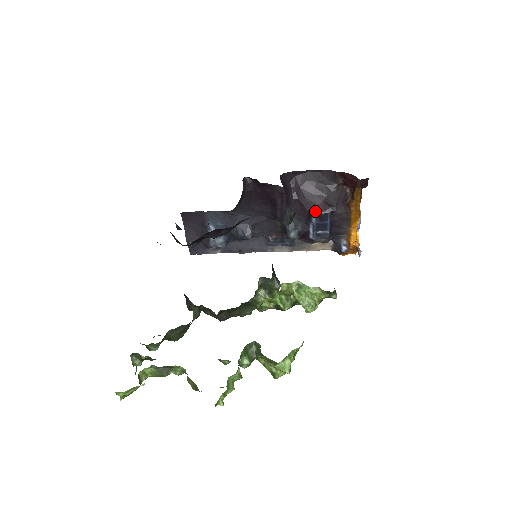
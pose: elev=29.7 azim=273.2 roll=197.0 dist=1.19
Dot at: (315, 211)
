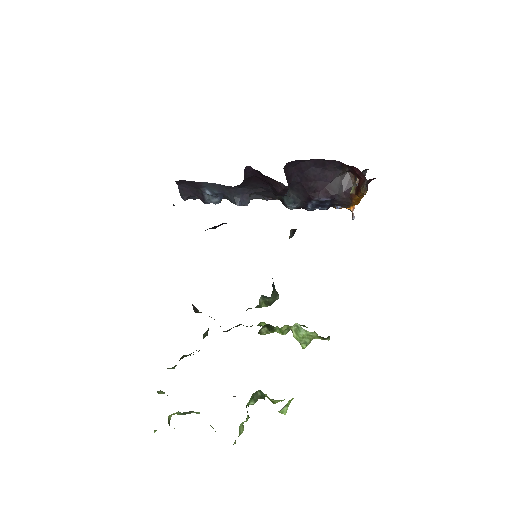
Dot at: (316, 197)
